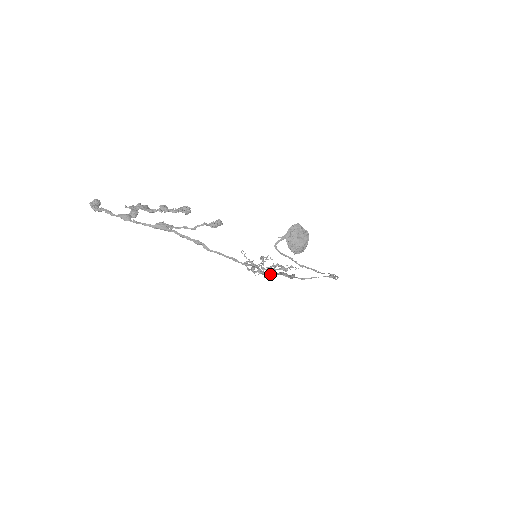
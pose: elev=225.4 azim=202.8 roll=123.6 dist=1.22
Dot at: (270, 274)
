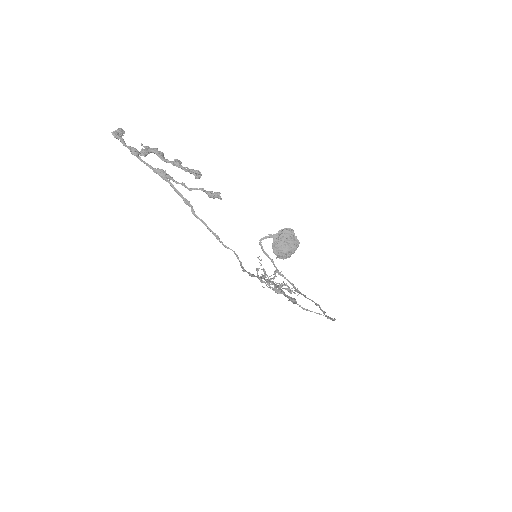
Dot at: (276, 291)
